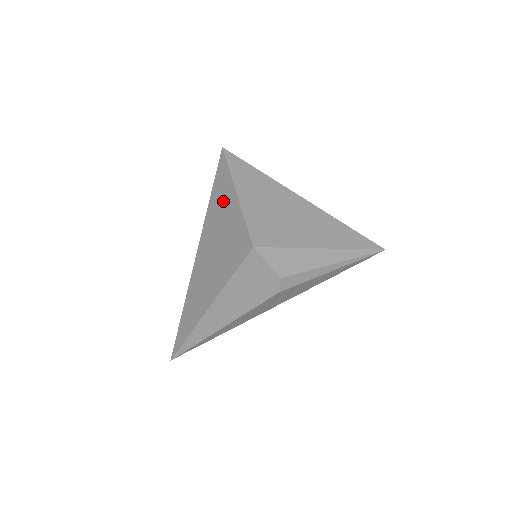
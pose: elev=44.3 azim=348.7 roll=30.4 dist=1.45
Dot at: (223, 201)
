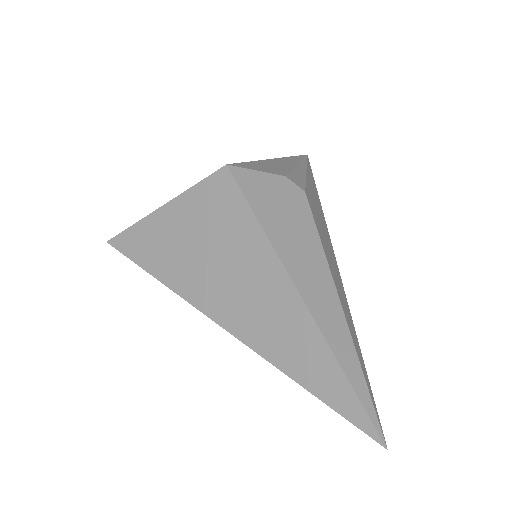
Dot at: (161, 239)
